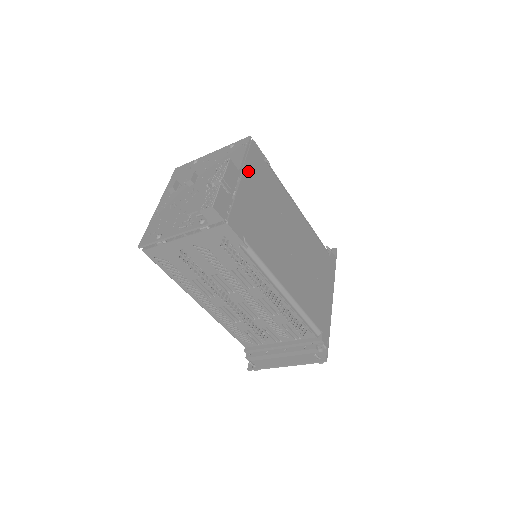
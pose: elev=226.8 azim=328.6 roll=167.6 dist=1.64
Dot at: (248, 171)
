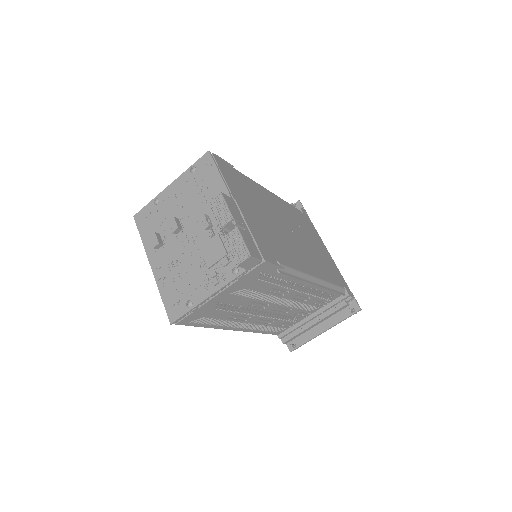
Dot at: (233, 191)
